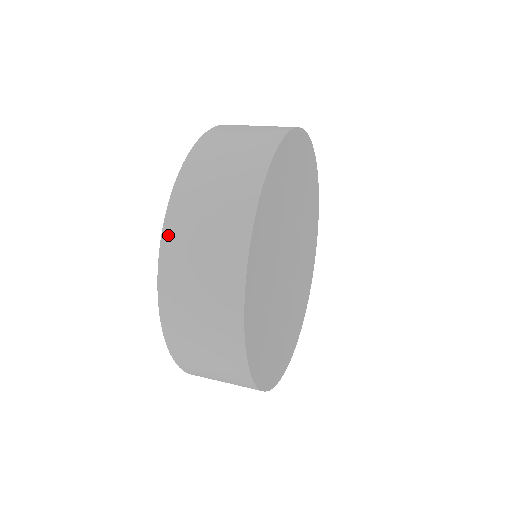
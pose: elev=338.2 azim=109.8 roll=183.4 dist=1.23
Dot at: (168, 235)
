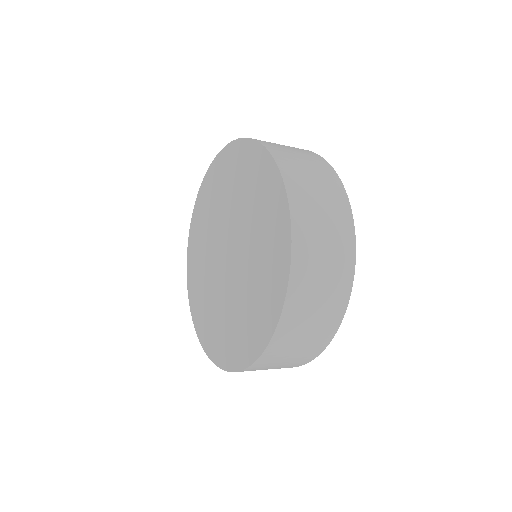
Dot at: (289, 305)
